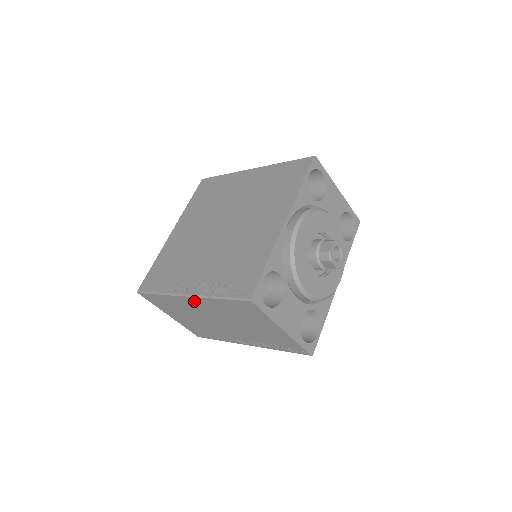
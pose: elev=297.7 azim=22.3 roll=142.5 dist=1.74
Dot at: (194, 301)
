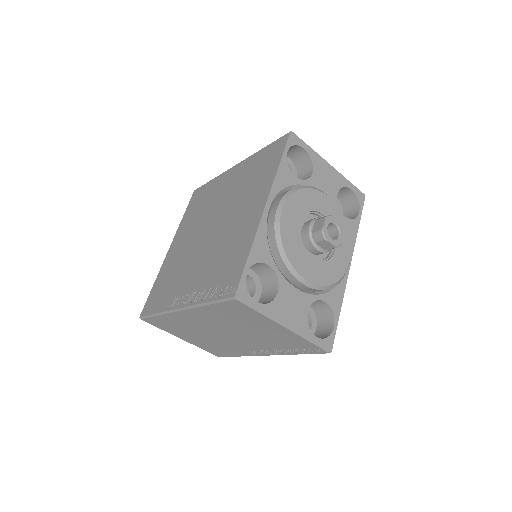
Dot at: (189, 314)
